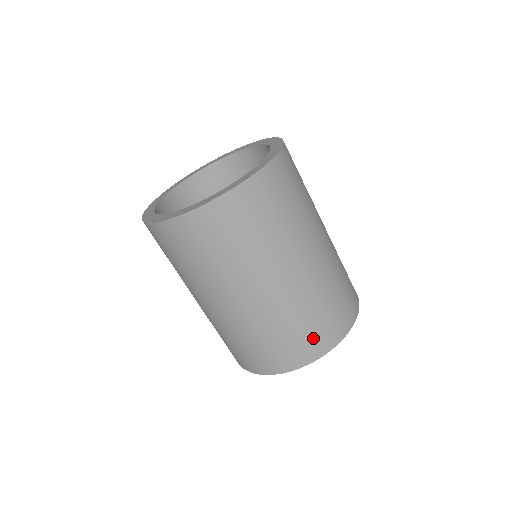
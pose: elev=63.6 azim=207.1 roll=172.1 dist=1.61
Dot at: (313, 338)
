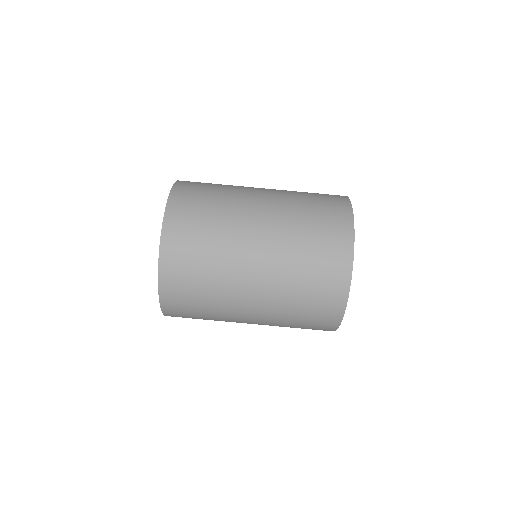
Dot at: (330, 231)
